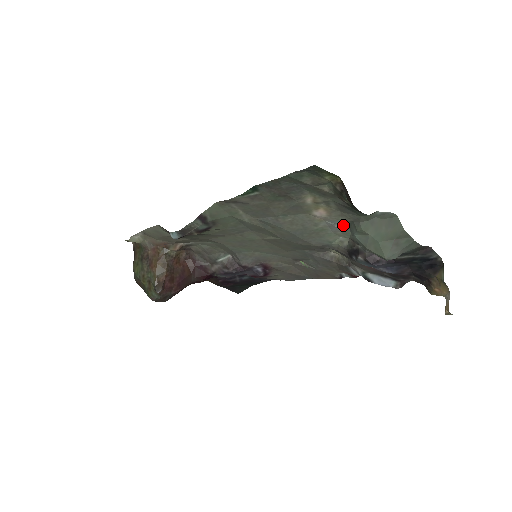
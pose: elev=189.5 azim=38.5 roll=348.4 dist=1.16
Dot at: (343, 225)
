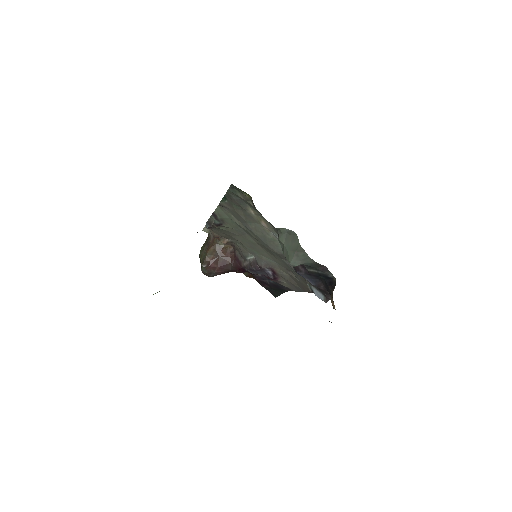
Dot at: occluded
